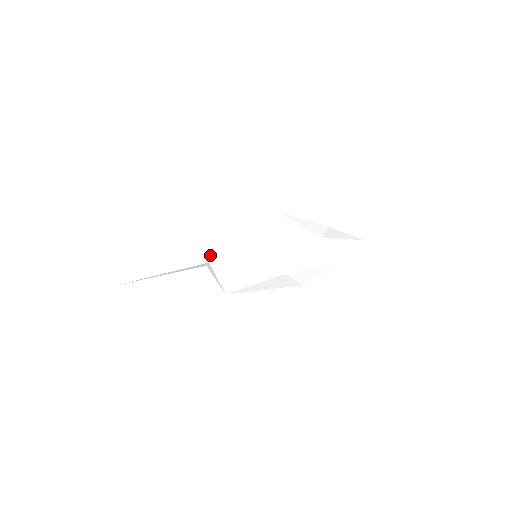
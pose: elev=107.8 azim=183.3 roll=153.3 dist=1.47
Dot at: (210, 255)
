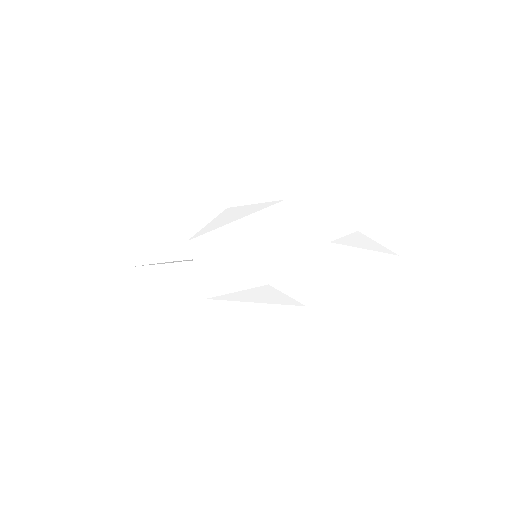
Dot at: (192, 244)
